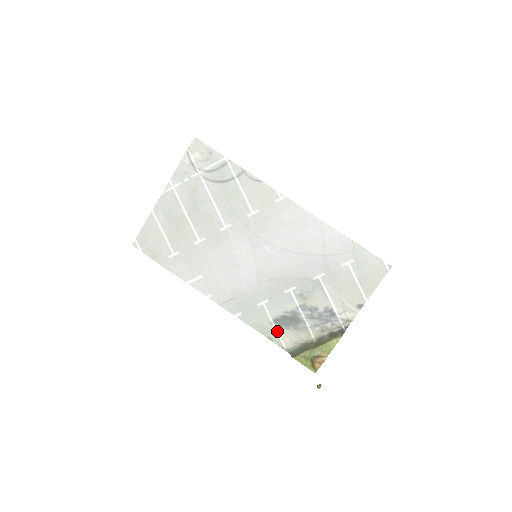
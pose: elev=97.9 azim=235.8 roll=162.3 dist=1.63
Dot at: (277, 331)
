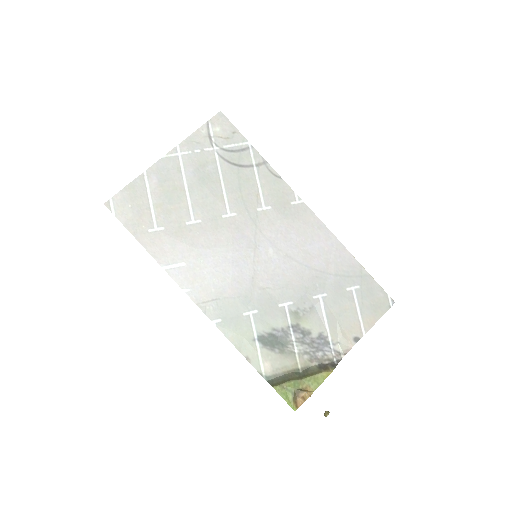
Dot at: (259, 351)
